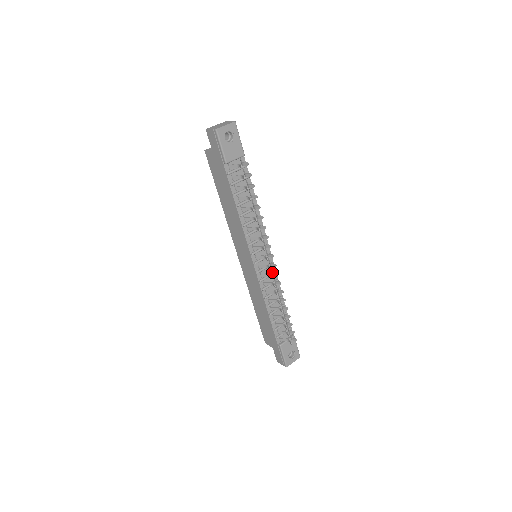
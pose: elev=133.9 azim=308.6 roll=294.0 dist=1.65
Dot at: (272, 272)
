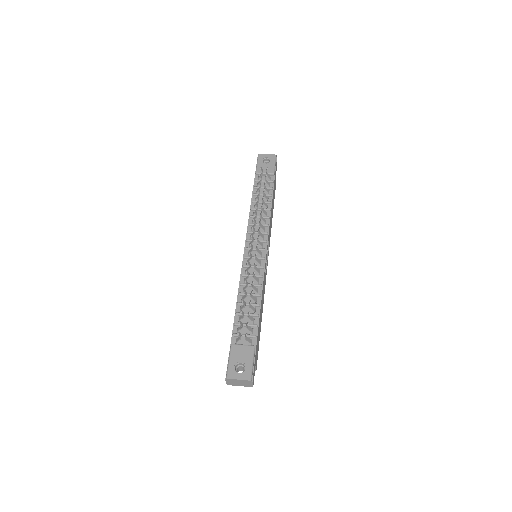
Dot at: occluded
